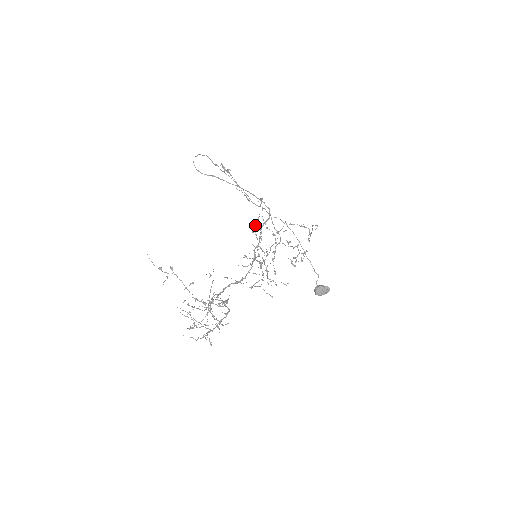
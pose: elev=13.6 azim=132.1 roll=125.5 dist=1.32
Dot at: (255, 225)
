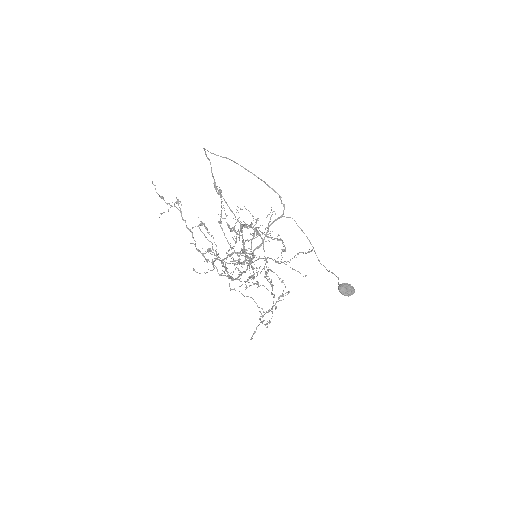
Dot at: (254, 232)
